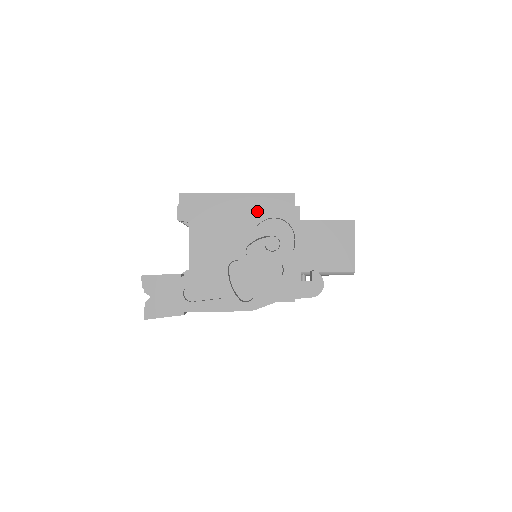
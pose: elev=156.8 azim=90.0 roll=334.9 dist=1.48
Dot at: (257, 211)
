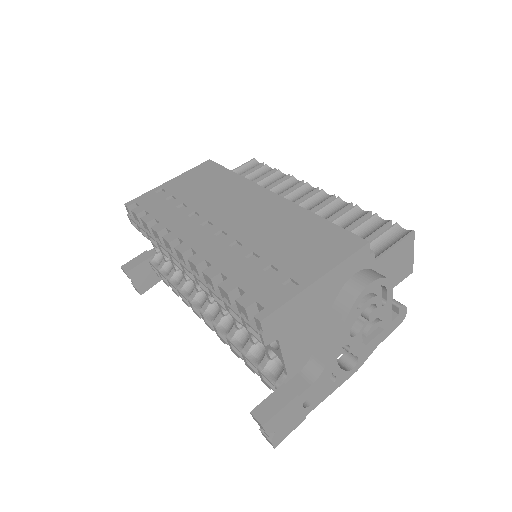
Dot at: (339, 282)
